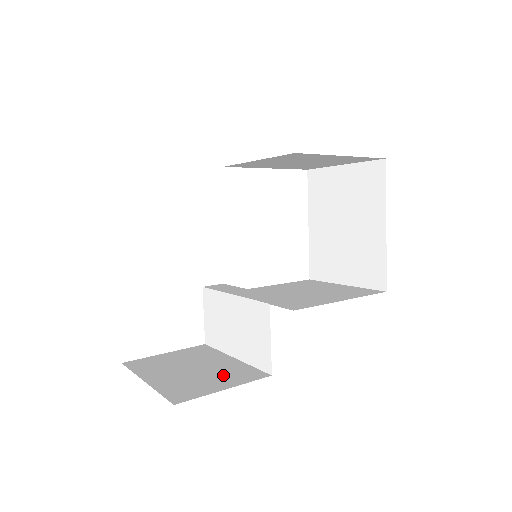
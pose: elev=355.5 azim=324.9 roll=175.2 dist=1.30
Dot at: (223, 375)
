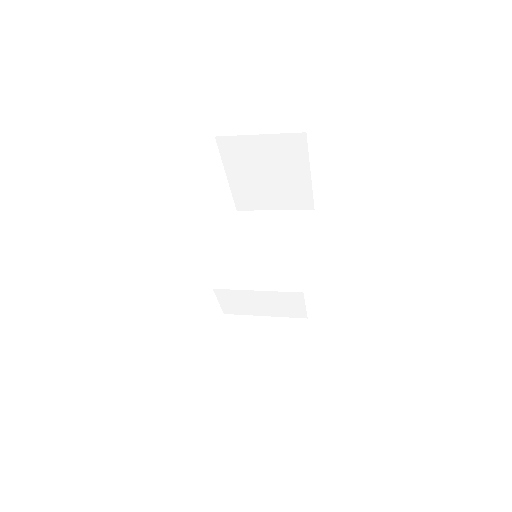
Dot at: (285, 338)
